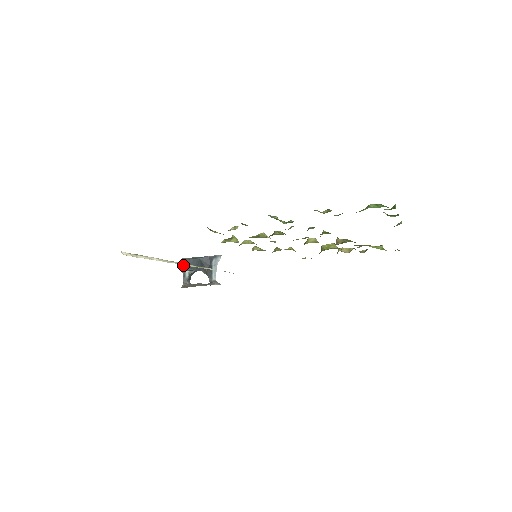
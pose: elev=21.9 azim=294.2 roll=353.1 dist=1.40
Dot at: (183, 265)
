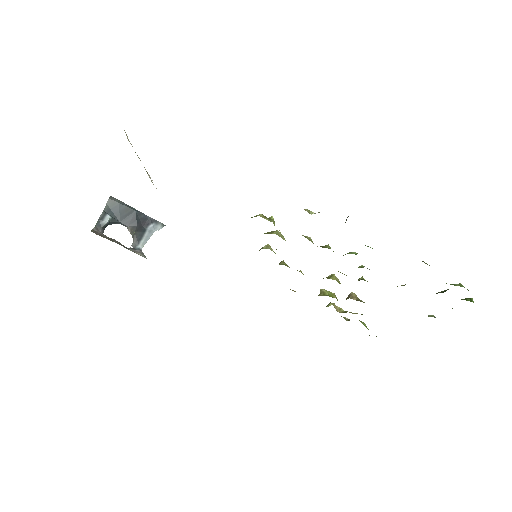
Dot at: (108, 205)
